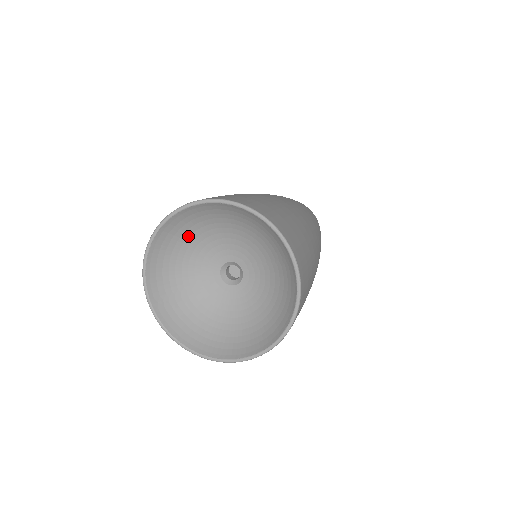
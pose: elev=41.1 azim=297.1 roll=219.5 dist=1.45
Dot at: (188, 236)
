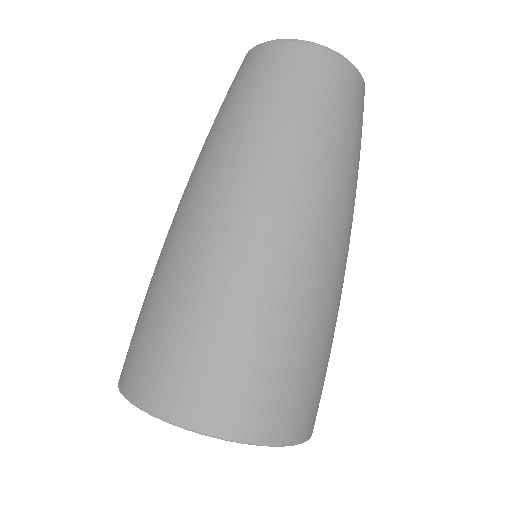
Dot at: occluded
